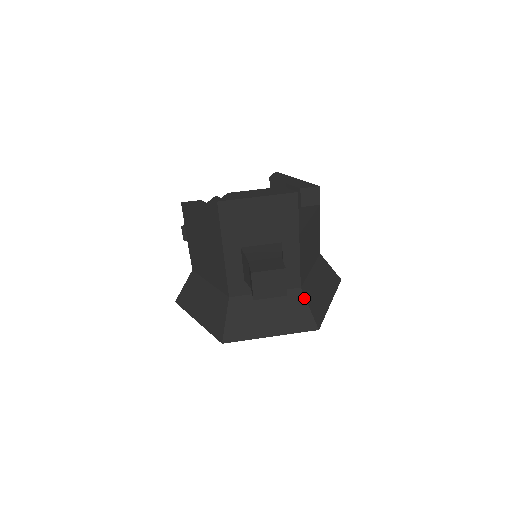
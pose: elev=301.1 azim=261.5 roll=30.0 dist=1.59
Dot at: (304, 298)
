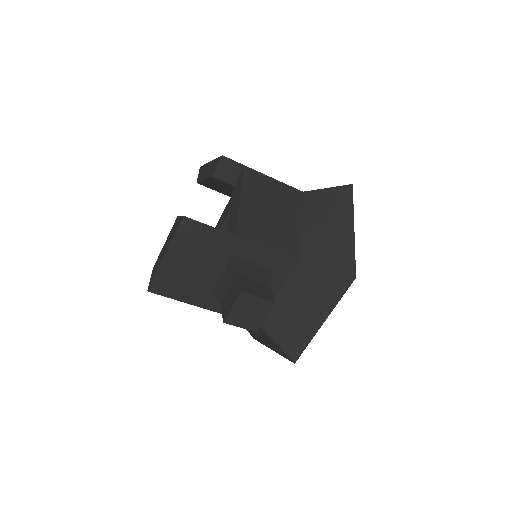
Dot at: (313, 266)
